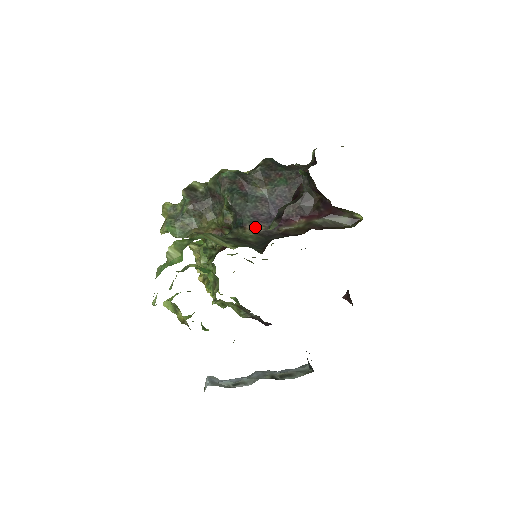
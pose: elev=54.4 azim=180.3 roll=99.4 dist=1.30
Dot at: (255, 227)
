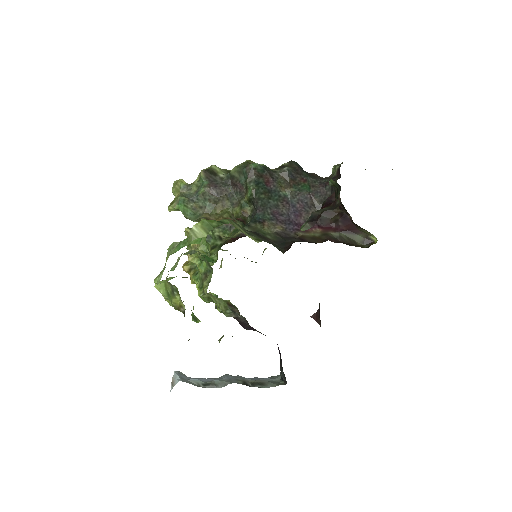
Dot at: (273, 226)
